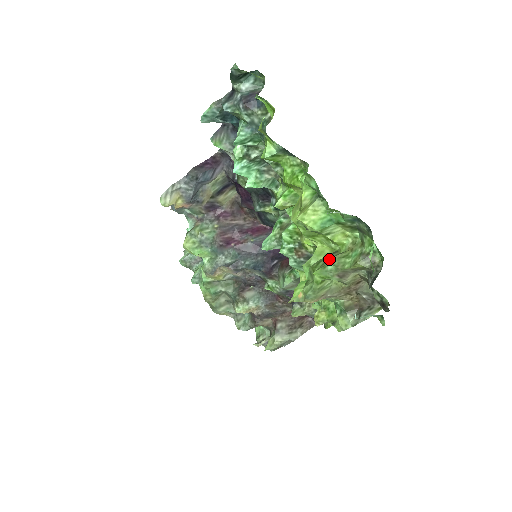
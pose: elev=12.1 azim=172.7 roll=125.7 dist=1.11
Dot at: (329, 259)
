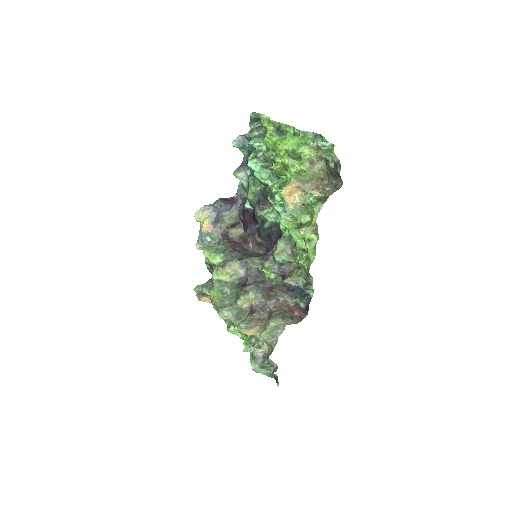
Dot at: occluded
